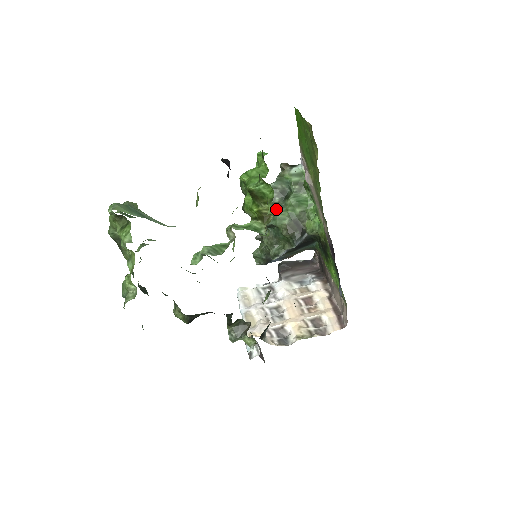
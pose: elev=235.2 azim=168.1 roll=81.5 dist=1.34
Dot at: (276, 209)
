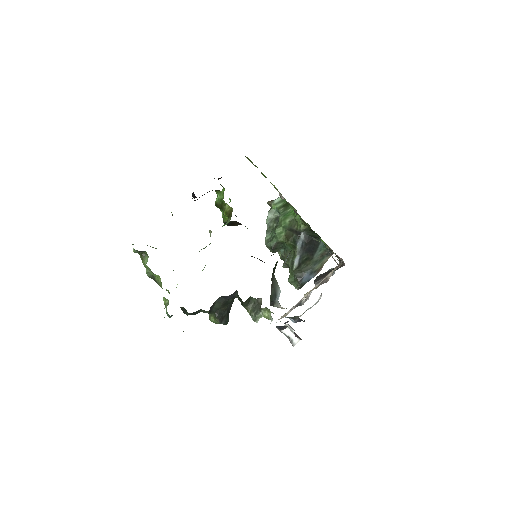
Dot at: (274, 230)
